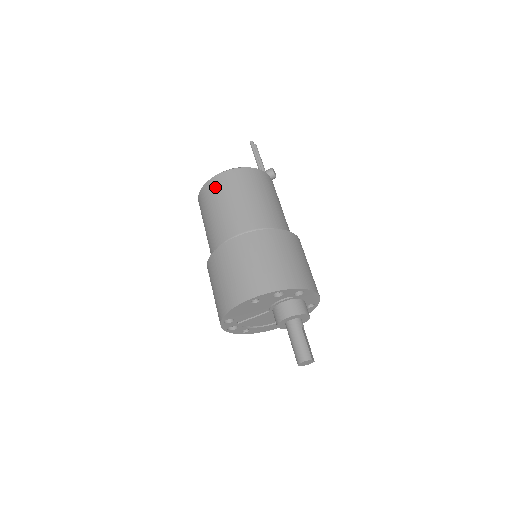
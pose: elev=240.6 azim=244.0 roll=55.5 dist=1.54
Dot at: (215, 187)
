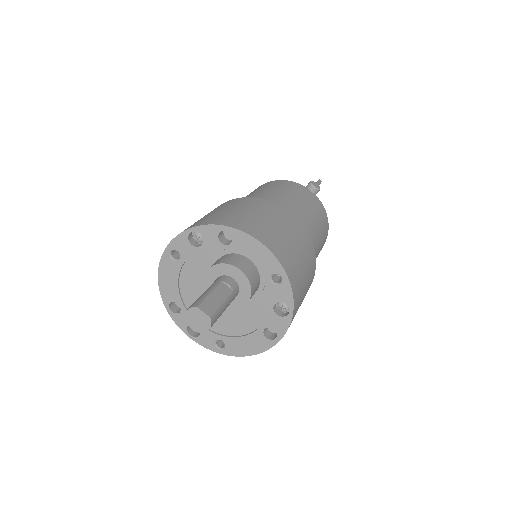
Dot at: occluded
